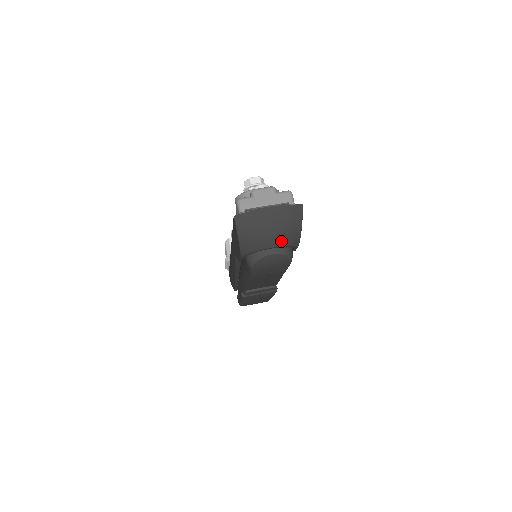
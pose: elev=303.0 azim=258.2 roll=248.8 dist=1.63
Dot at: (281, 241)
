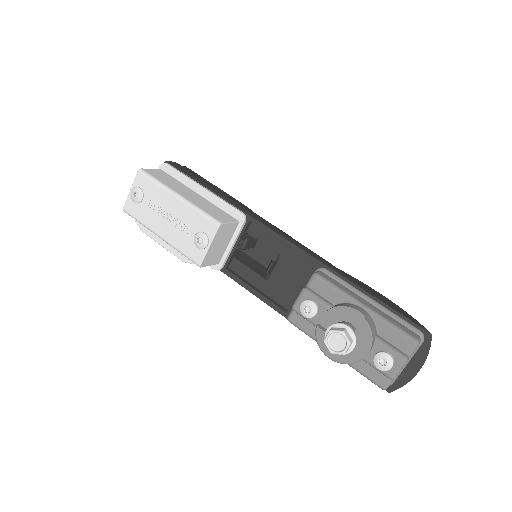
Dot at: occluded
